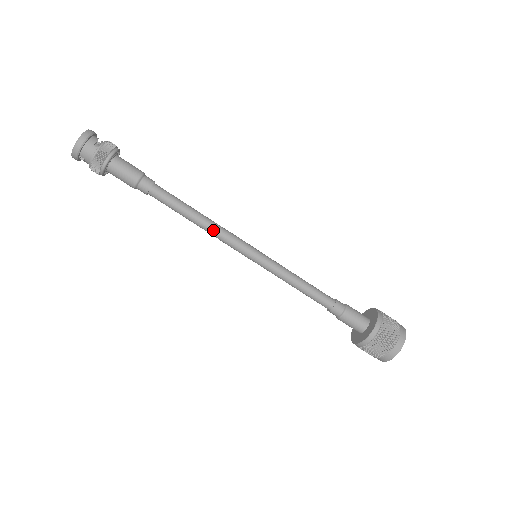
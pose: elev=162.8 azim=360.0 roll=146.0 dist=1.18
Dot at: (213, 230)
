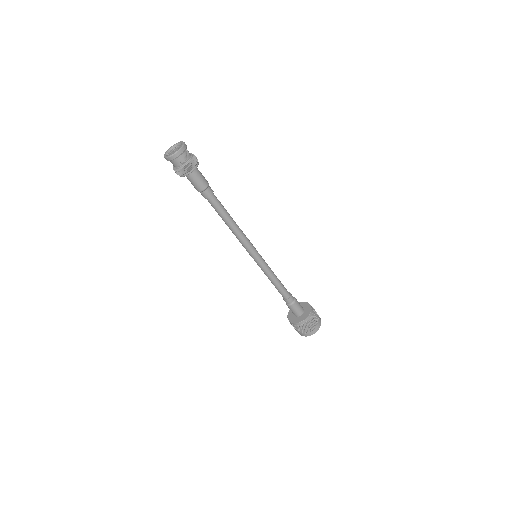
Dot at: (236, 235)
